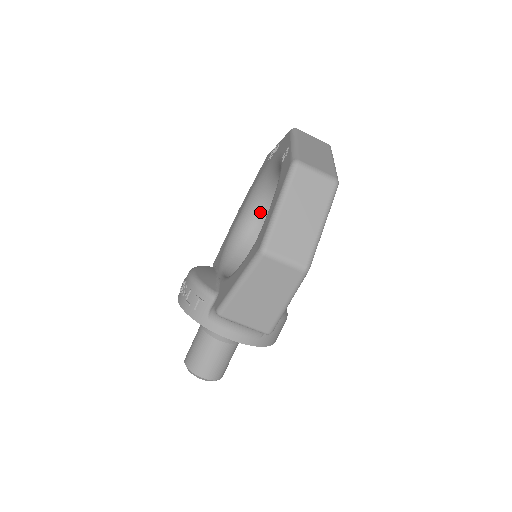
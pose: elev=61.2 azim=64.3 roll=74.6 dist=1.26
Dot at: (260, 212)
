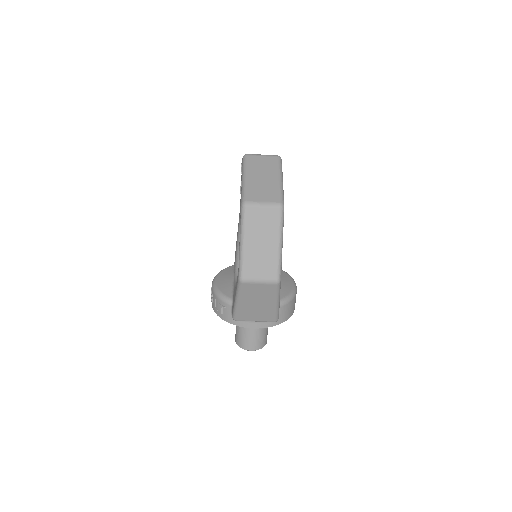
Dot at: occluded
